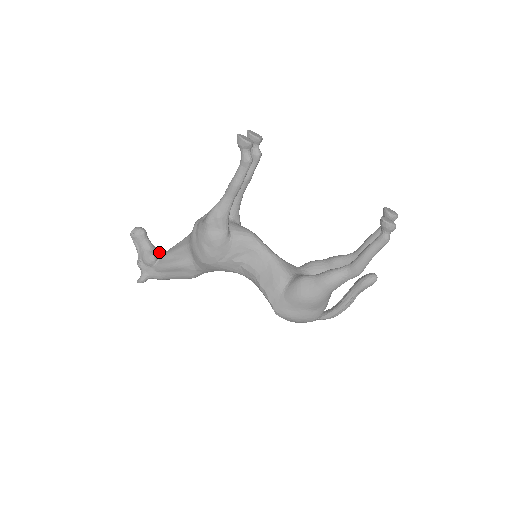
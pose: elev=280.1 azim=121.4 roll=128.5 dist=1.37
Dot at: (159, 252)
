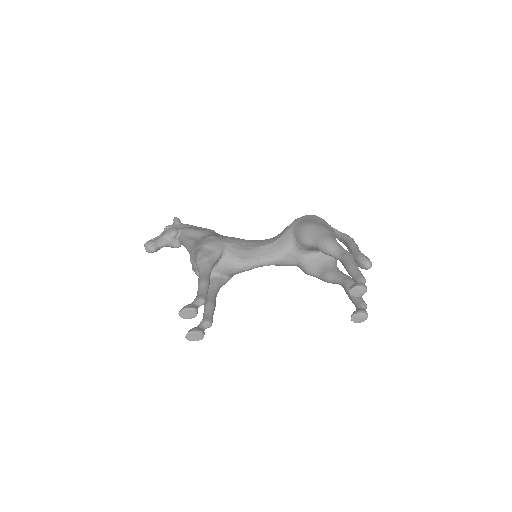
Dot at: (175, 238)
